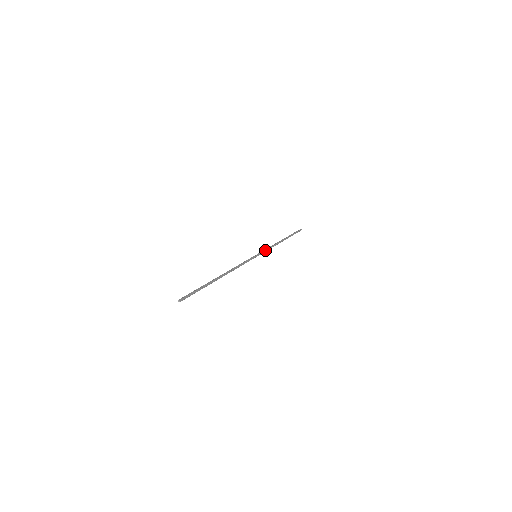
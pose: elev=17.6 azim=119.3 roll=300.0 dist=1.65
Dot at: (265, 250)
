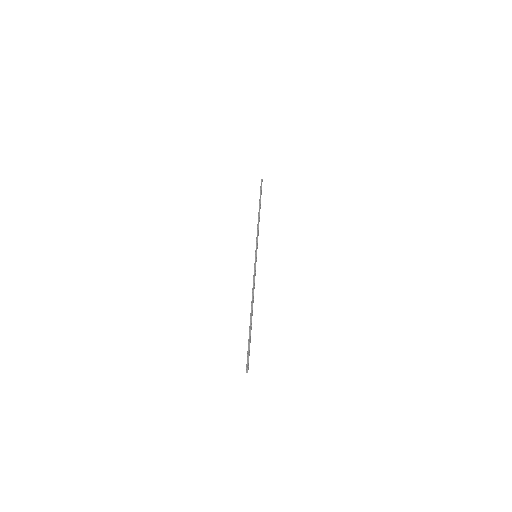
Dot at: (257, 241)
